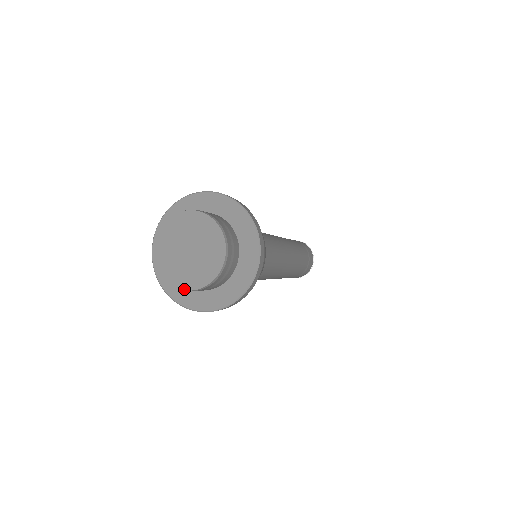
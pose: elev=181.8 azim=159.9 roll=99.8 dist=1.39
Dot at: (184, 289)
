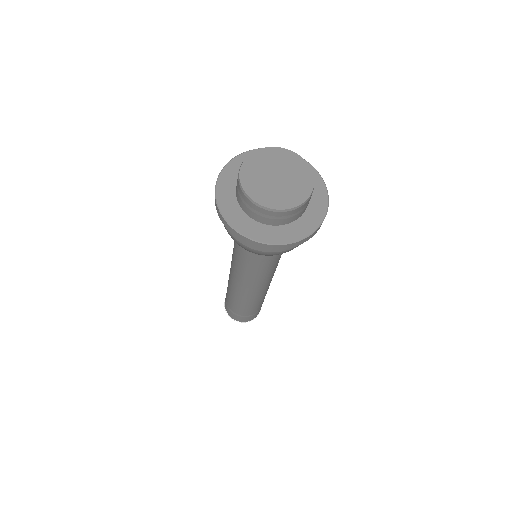
Dot at: (266, 206)
